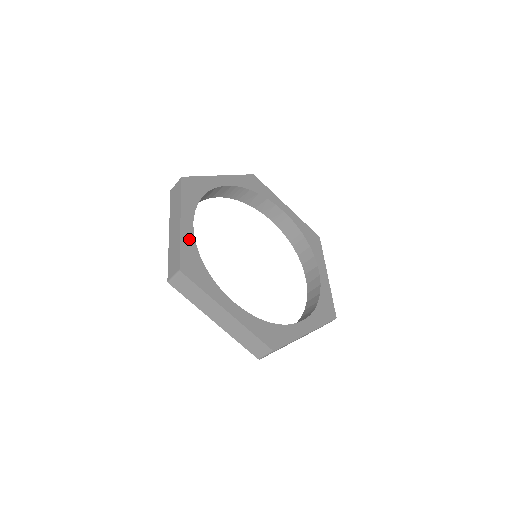
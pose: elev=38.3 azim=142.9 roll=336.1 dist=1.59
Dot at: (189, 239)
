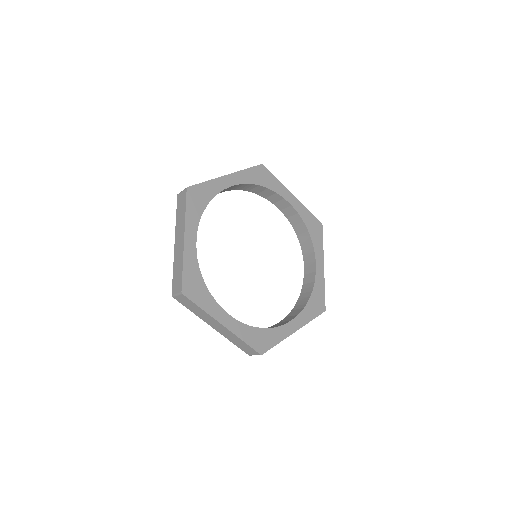
Dot at: (240, 328)
